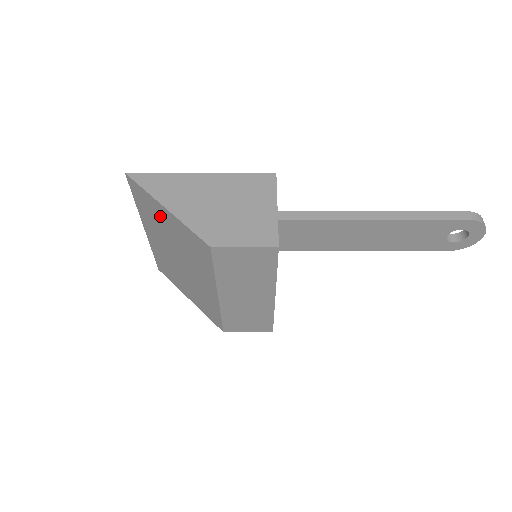
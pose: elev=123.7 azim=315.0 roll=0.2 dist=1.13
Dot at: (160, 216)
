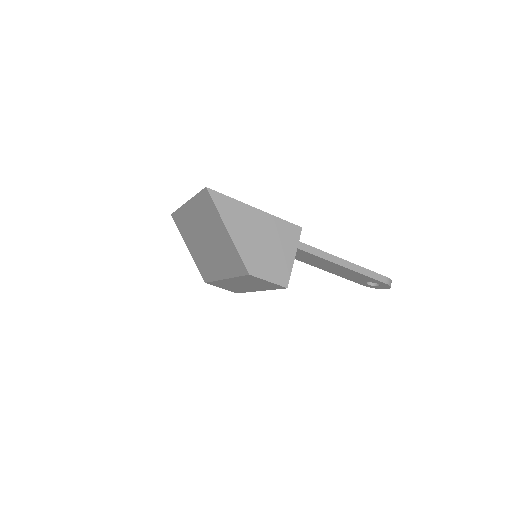
Dot at: (216, 224)
